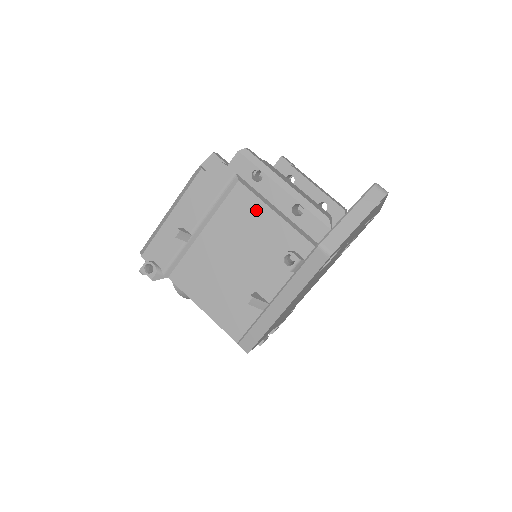
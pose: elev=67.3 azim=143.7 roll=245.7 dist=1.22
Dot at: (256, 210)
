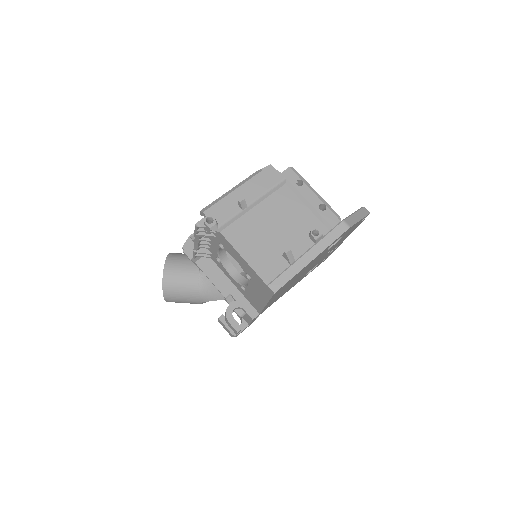
Dot at: (294, 203)
